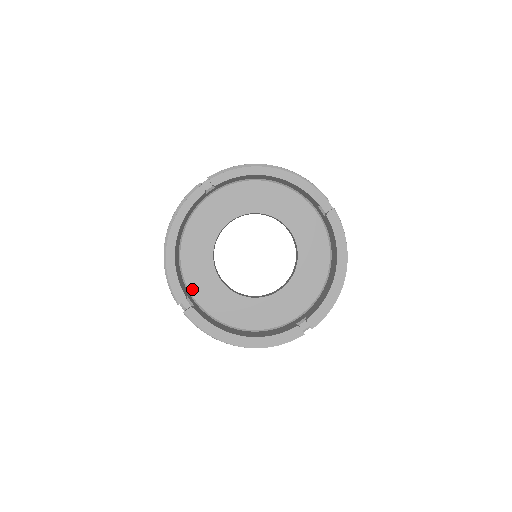
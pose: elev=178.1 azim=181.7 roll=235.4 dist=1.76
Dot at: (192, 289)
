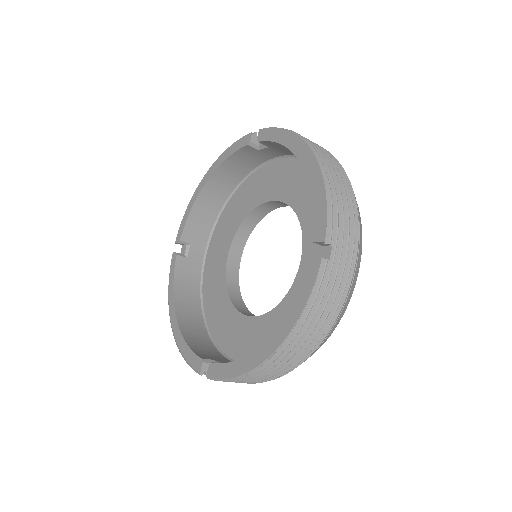
Dot at: (233, 355)
